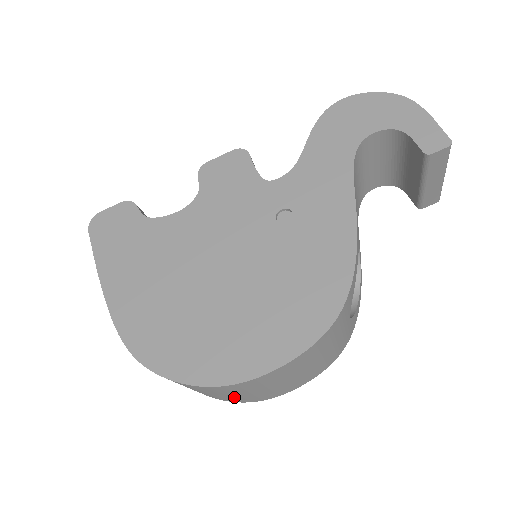
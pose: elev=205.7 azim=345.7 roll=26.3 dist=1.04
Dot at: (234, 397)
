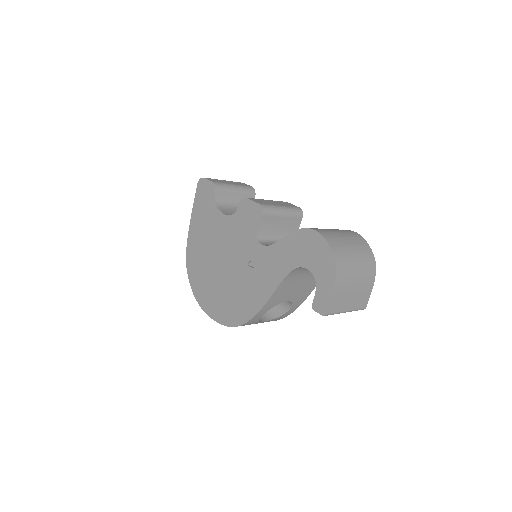
Dot at: occluded
